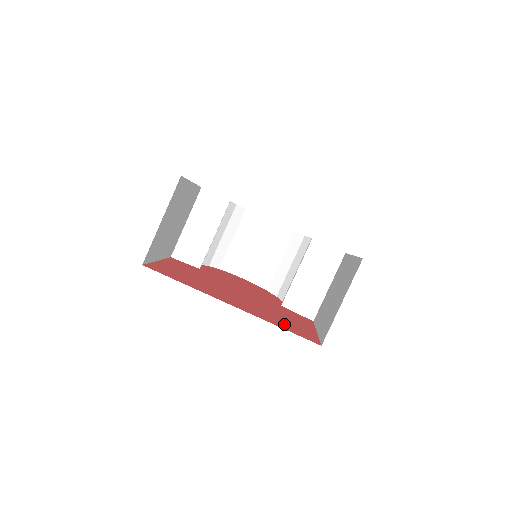
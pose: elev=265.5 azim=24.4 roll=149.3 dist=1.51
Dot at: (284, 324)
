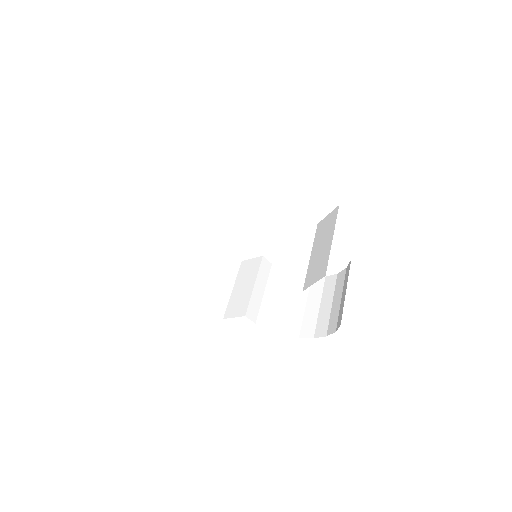
Dot at: occluded
